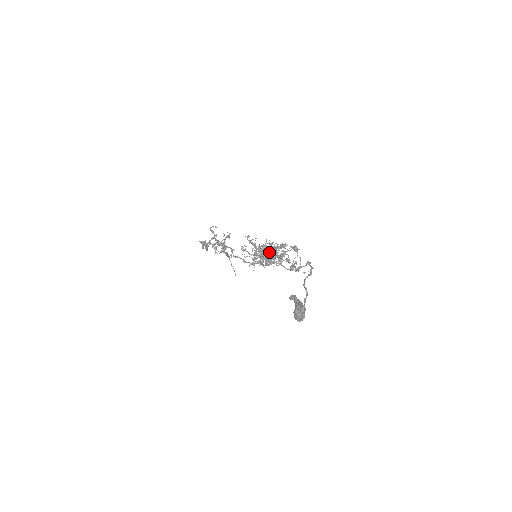
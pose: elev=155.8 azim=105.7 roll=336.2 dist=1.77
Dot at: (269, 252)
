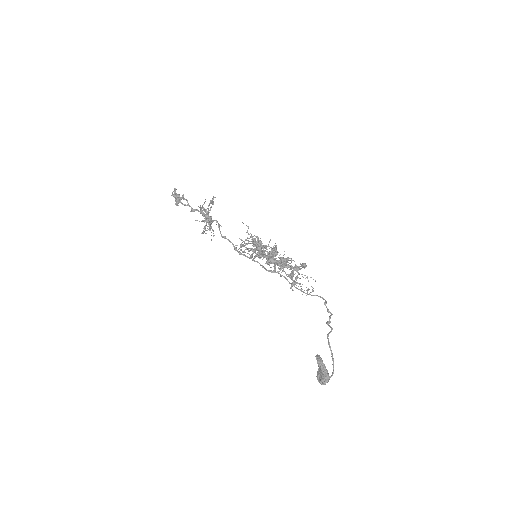
Dot at: (279, 268)
